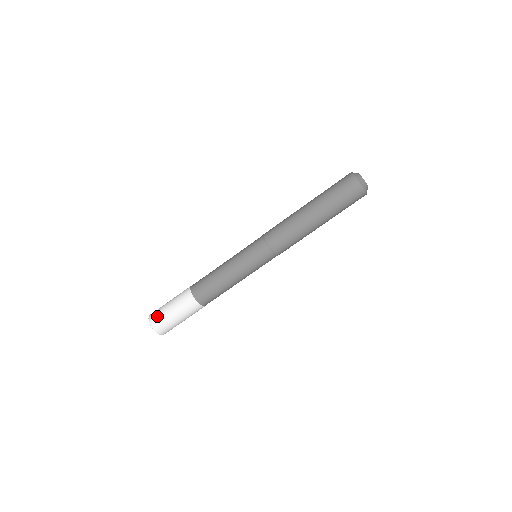
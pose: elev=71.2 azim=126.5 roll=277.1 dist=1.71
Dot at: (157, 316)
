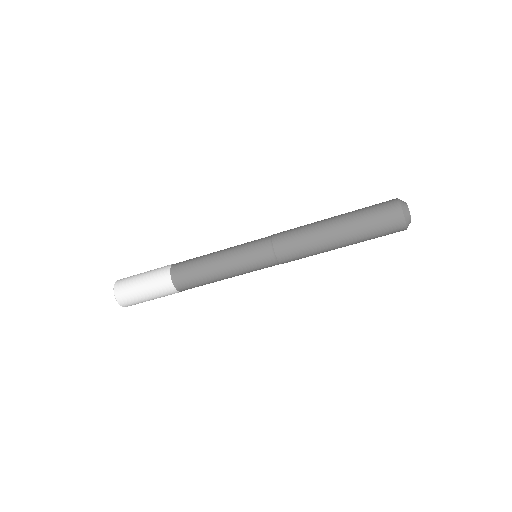
Dot at: (124, 284)
